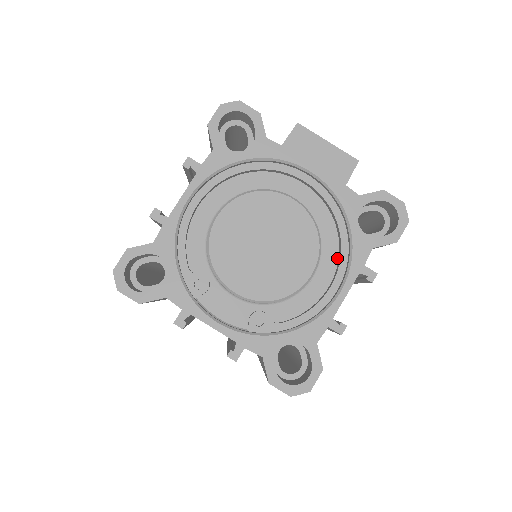
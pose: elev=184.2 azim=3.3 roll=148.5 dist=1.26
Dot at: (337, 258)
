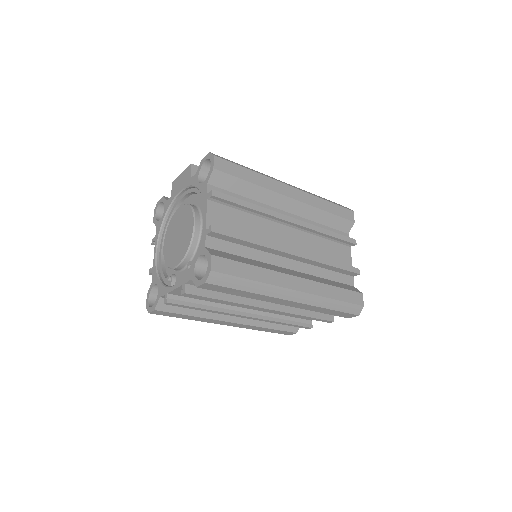
Dot at: occluded
